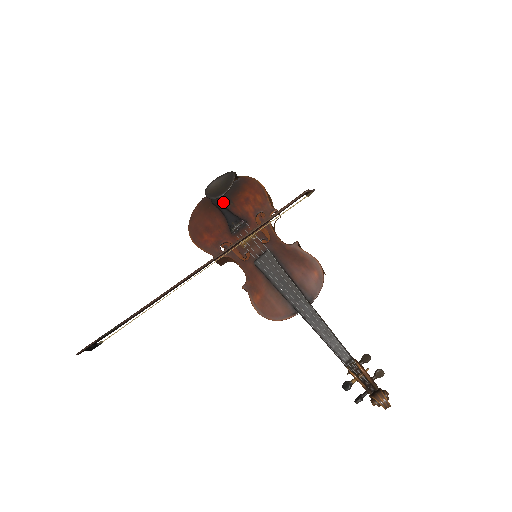
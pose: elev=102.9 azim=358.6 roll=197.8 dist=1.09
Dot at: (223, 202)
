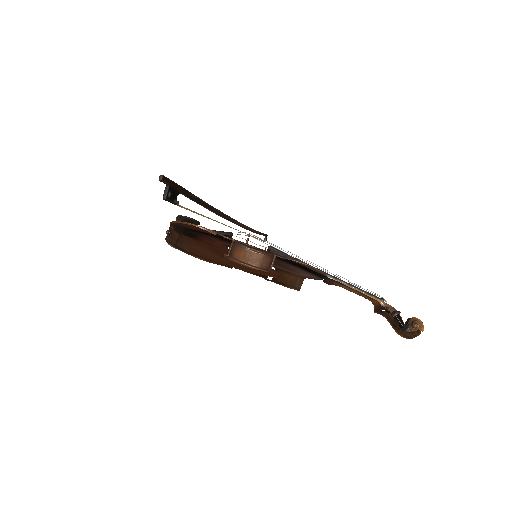
Dot at: (194, 231)
